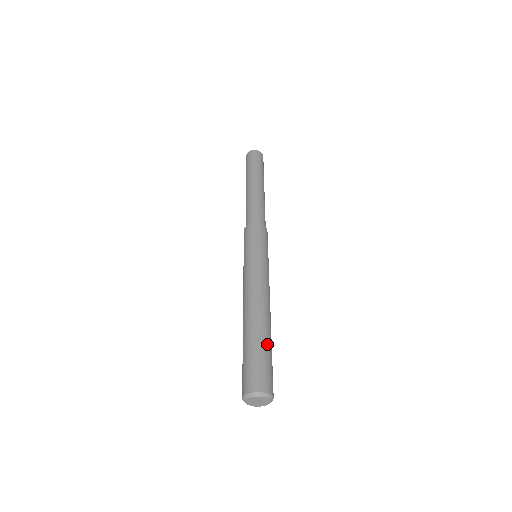
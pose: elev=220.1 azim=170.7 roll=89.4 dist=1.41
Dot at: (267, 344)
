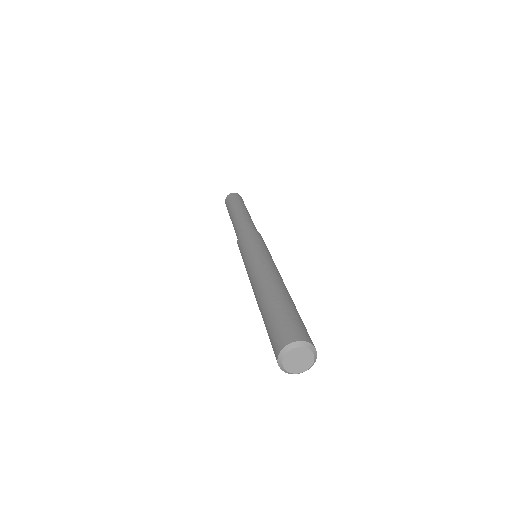
Dot at: occluded
